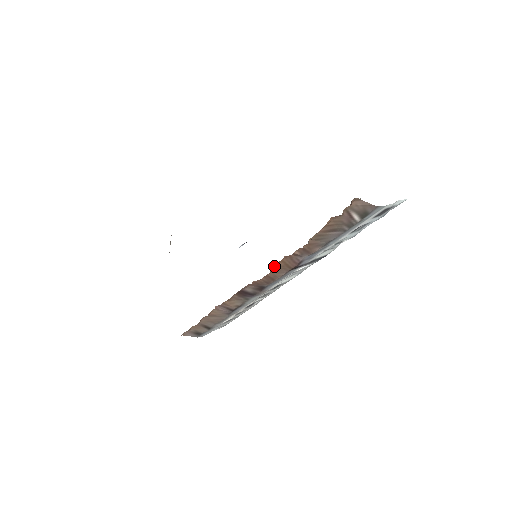
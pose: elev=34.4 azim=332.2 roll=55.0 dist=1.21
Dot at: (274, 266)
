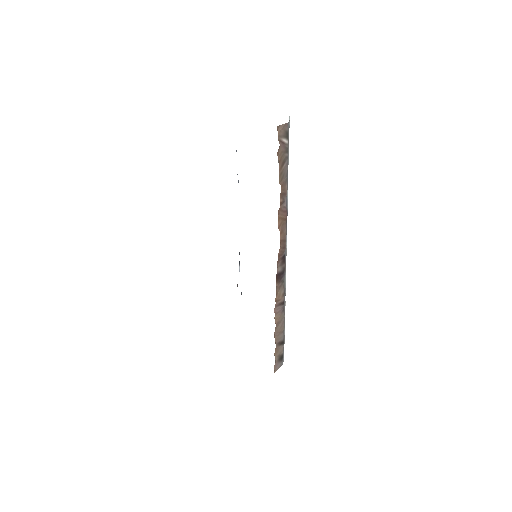
Dot at: (278, 228)
